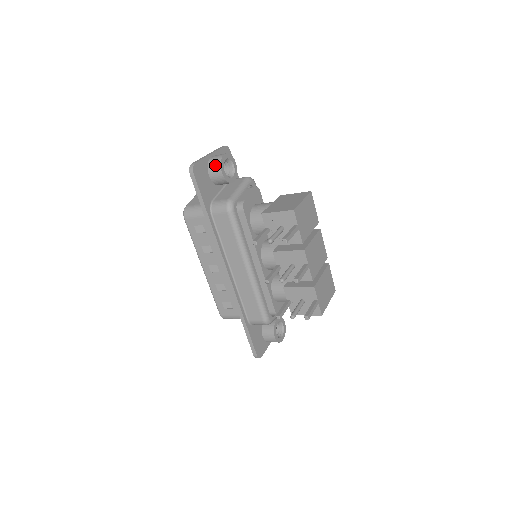
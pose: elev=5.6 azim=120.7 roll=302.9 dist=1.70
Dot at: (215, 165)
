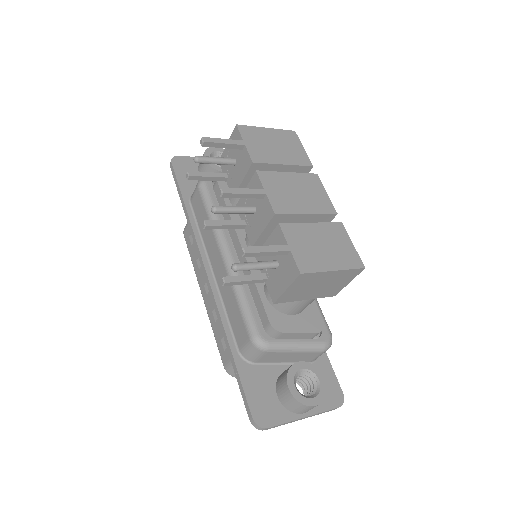
Dot at: occluded
